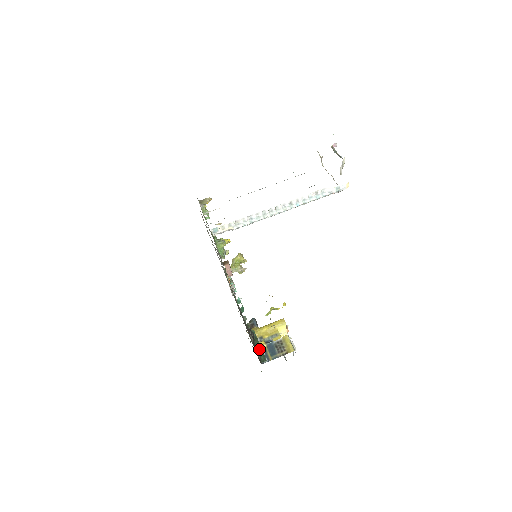
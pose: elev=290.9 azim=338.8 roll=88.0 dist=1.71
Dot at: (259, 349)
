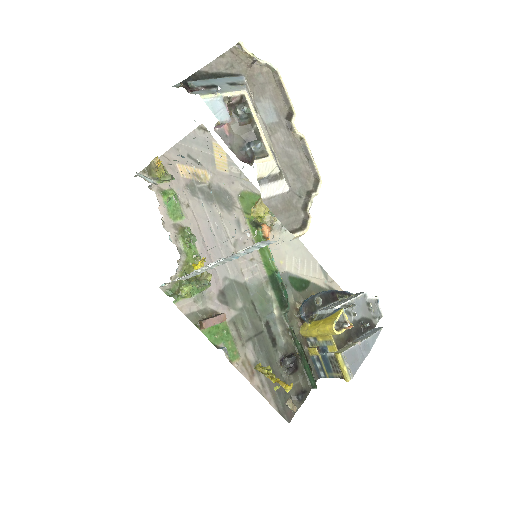
Dot at: (307, 369)
